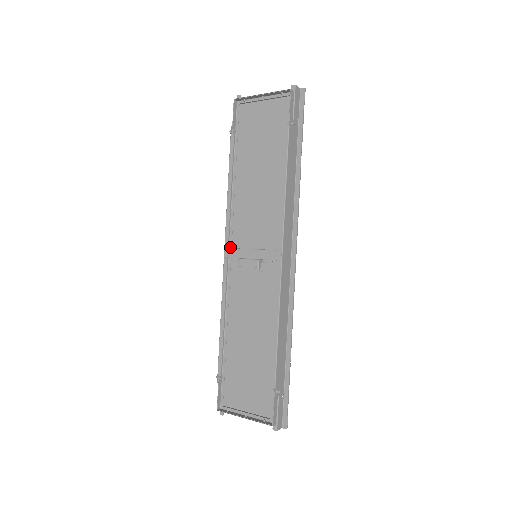
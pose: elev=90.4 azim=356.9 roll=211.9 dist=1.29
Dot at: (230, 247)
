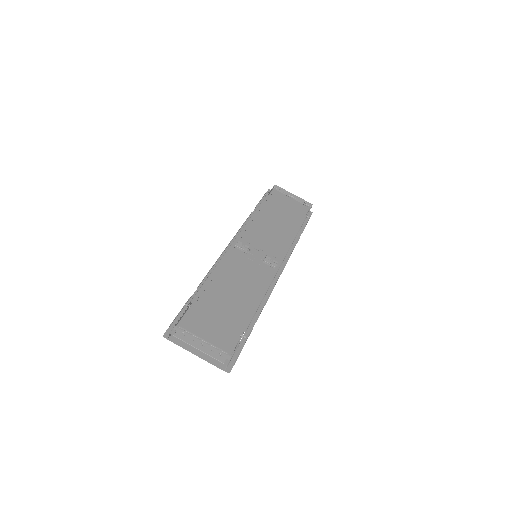
Dot at: occluded
